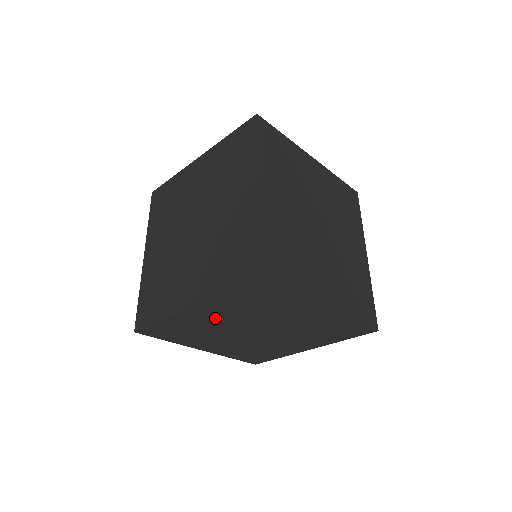
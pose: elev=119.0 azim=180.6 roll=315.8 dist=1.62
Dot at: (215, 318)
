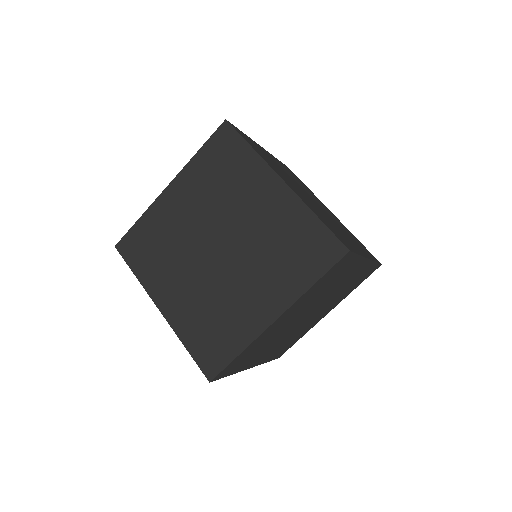
Dot at: occluded
